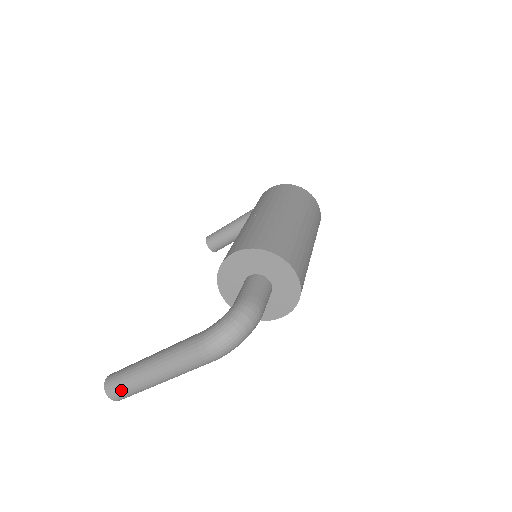
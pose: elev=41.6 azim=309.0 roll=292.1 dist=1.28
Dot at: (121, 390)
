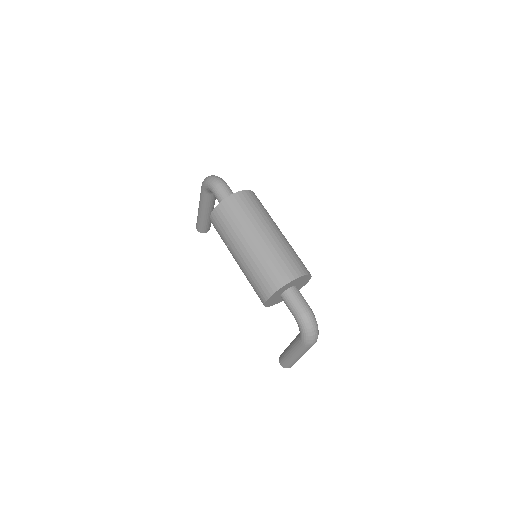
Dot at: occluded
